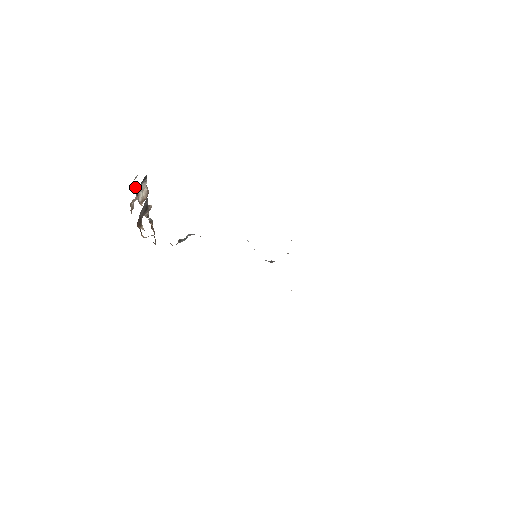
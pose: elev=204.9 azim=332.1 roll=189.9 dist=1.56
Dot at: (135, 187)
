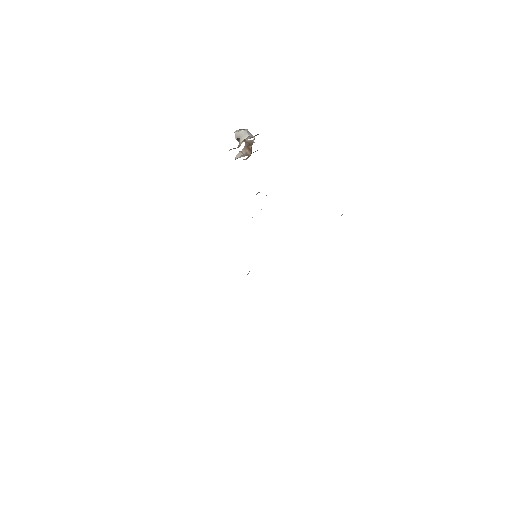
Dot at: (241, 134)
